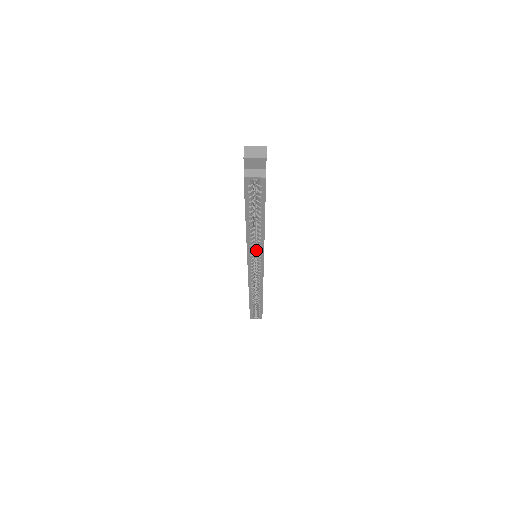
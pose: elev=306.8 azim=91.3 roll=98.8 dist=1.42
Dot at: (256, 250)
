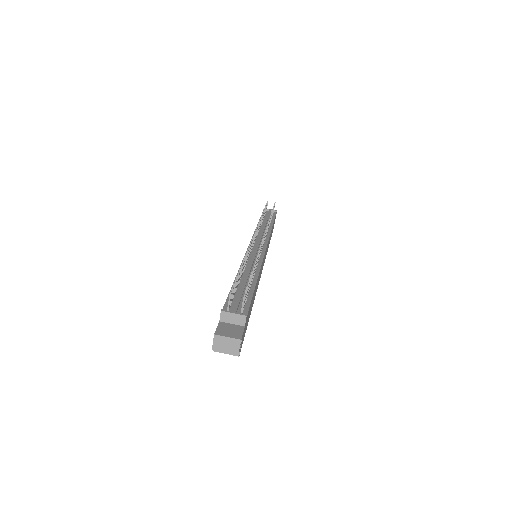
Dot at: occluded
